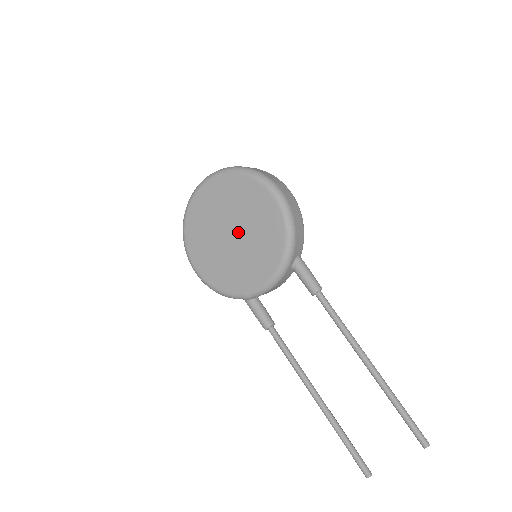
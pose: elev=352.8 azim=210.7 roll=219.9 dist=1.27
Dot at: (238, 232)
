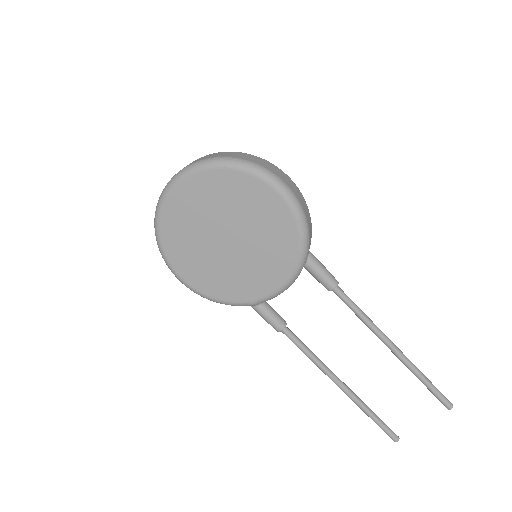
Dot at: (236, 237)
